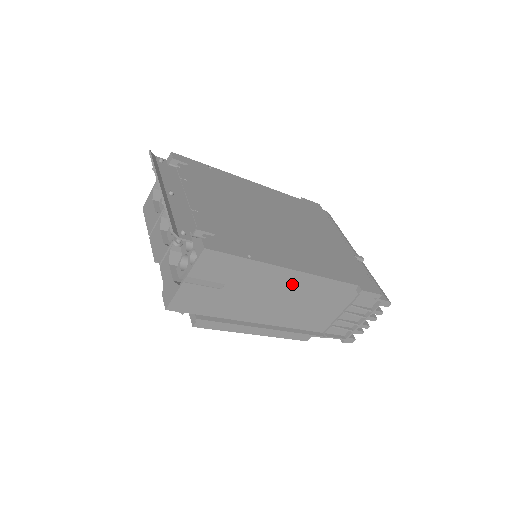
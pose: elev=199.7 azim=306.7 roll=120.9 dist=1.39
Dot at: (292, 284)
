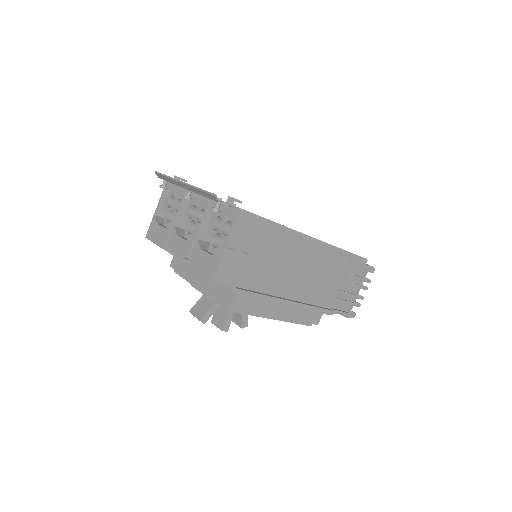
Dot at: (304, 250)
